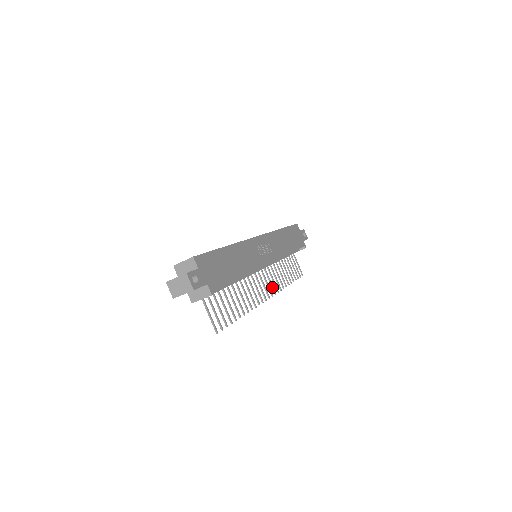
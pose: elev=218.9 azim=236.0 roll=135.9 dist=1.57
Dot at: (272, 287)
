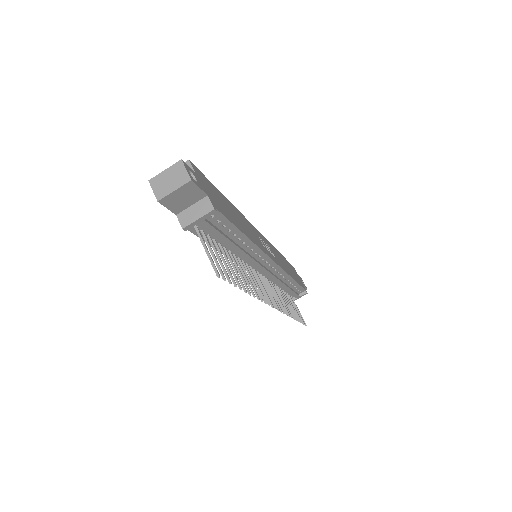
Dot at: (277, 303)
